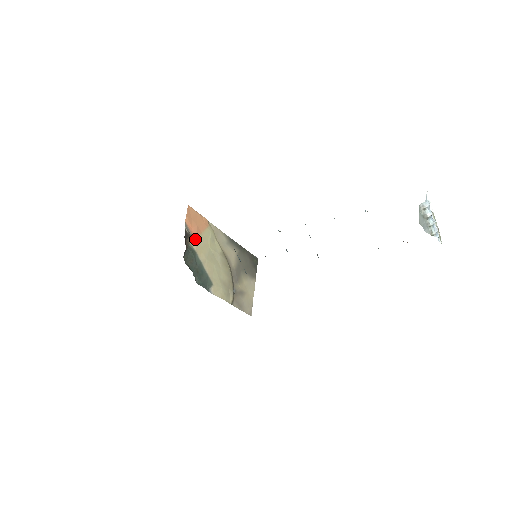
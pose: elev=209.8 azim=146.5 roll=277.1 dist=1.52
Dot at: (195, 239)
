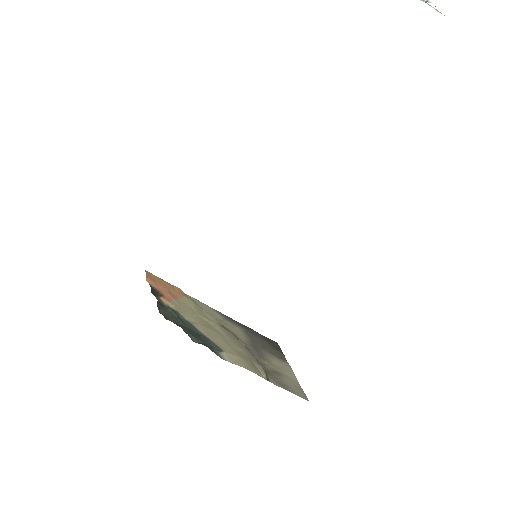
Dot at: (170, 301)
